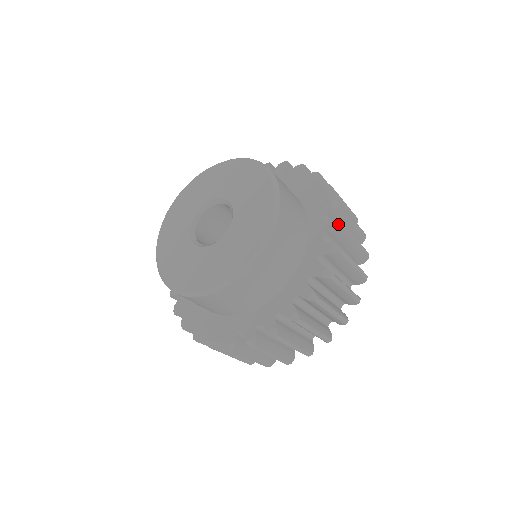
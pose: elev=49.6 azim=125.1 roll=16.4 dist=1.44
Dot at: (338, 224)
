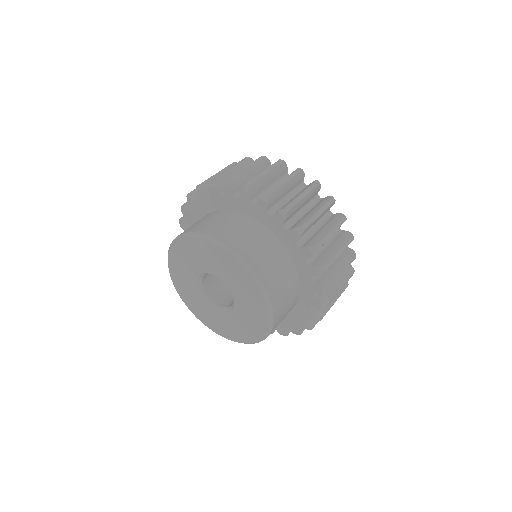
Dot at: (312, 250)
